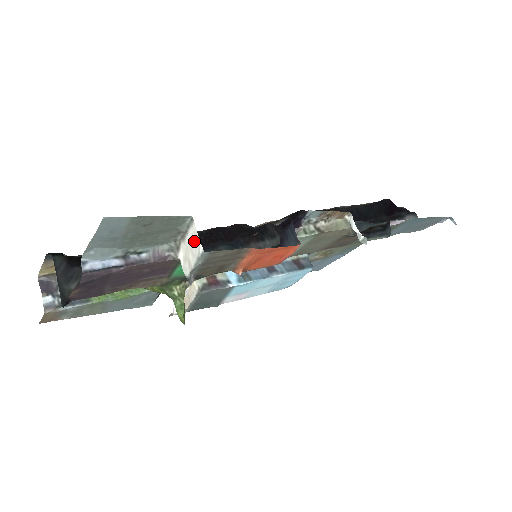
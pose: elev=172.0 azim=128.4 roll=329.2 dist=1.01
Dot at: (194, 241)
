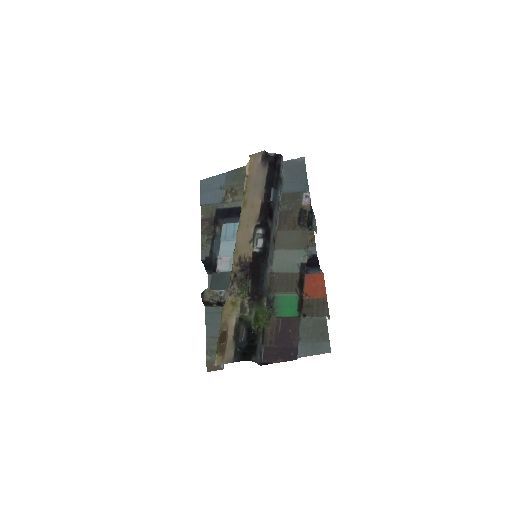
Dot at: occluded
